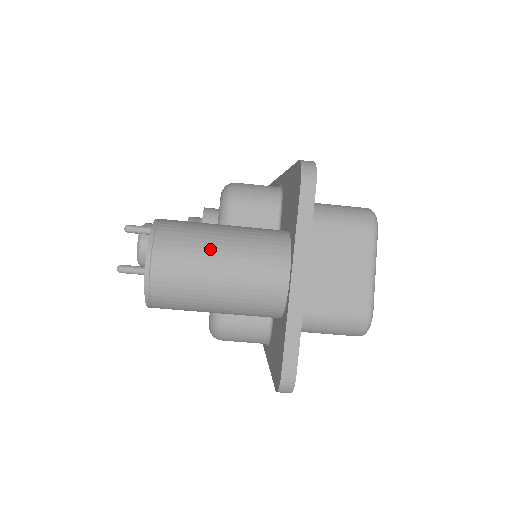
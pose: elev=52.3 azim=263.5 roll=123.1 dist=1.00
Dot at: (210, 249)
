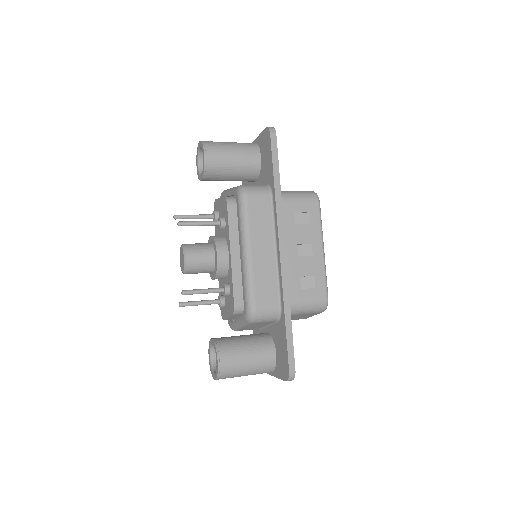
Dot at: (242, 375)
